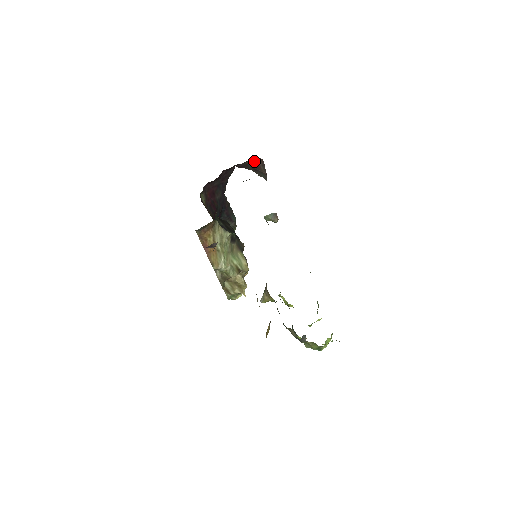
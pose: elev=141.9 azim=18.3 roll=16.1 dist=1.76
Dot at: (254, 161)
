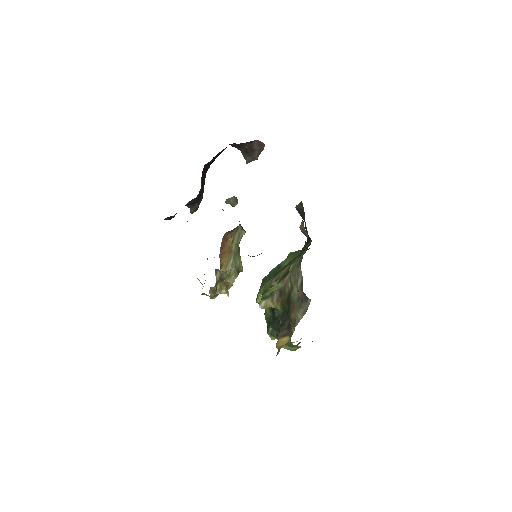
Dot at: (252, 143)
